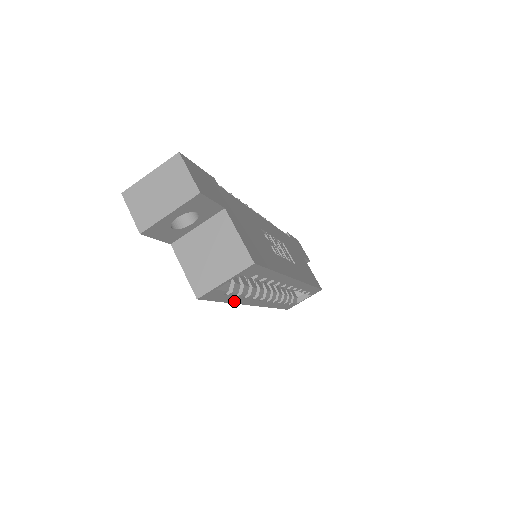
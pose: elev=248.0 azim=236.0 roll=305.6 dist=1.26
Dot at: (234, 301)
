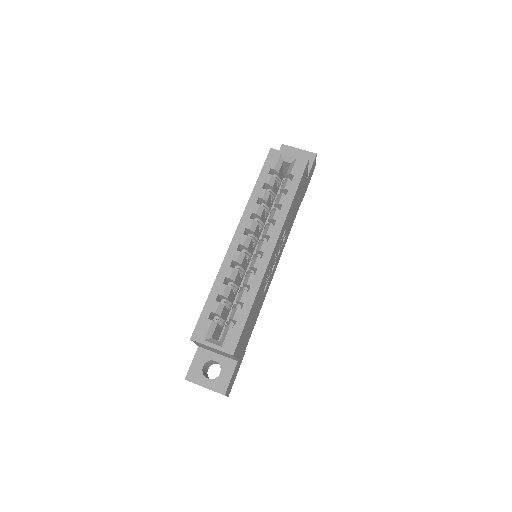
Dot at: (254, 193)
